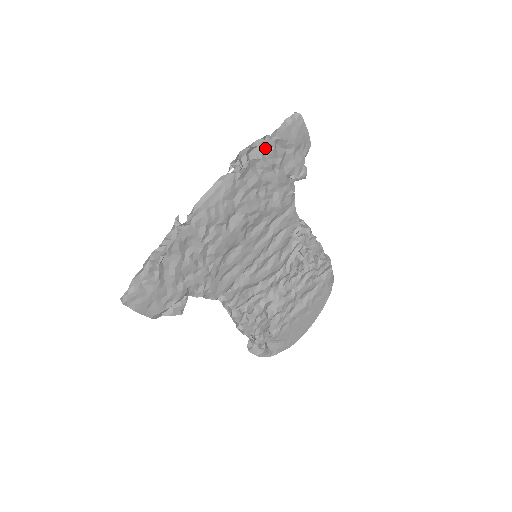
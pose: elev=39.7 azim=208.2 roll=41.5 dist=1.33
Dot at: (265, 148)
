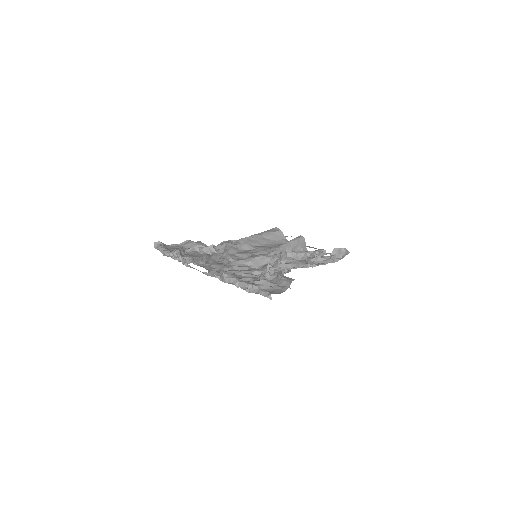
Dot at: occluded
